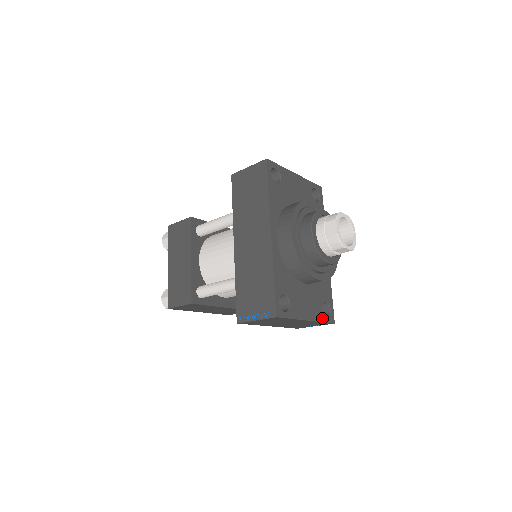
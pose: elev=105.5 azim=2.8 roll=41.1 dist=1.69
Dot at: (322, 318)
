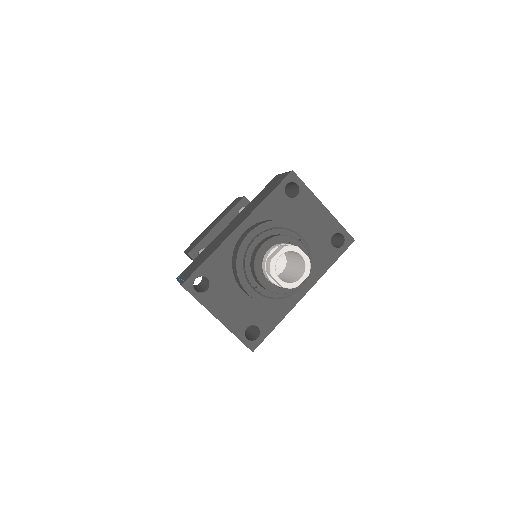
Dot at: (239, 334)
